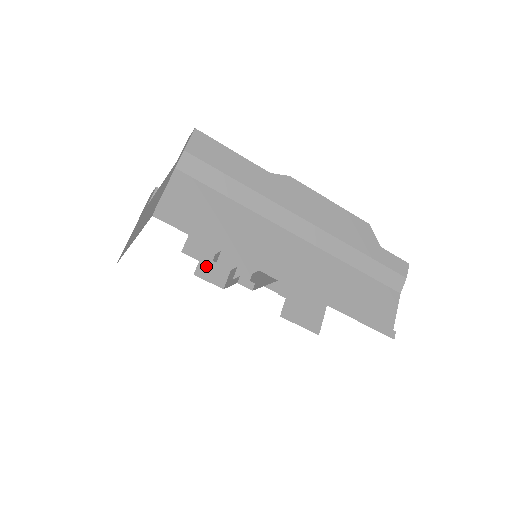
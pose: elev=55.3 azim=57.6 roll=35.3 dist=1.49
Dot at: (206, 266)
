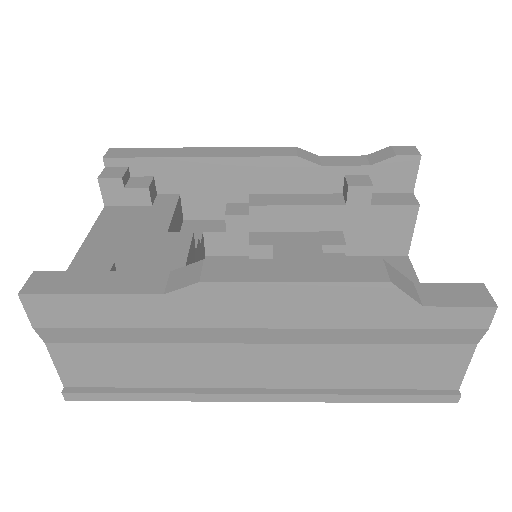
Dot at: (215, 241)
